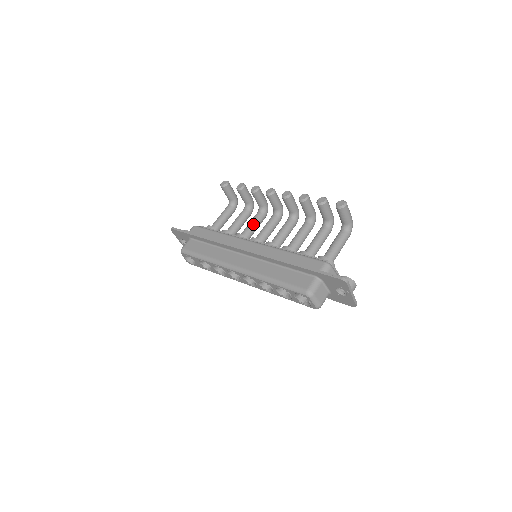
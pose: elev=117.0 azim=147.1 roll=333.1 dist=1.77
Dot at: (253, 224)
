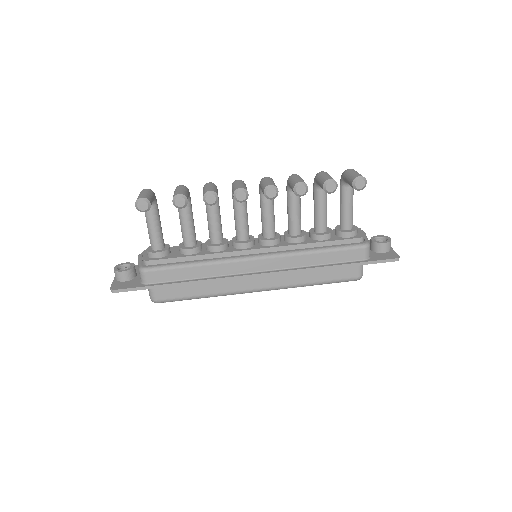
Dot at: (218, 221)
